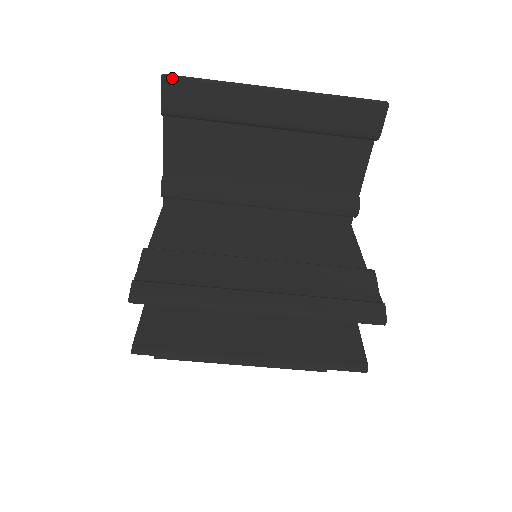
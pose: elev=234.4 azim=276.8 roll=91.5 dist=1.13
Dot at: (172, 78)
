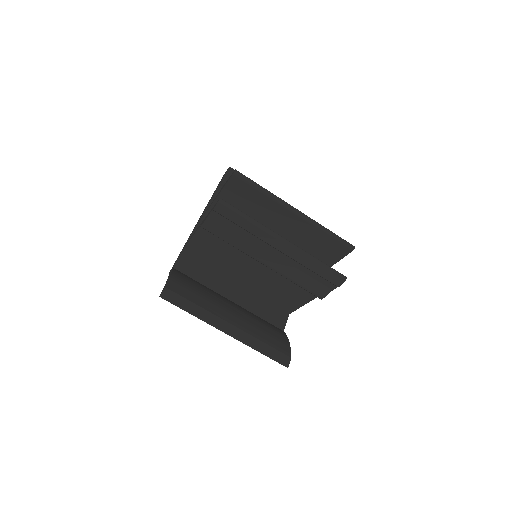
Dot at: occluded
